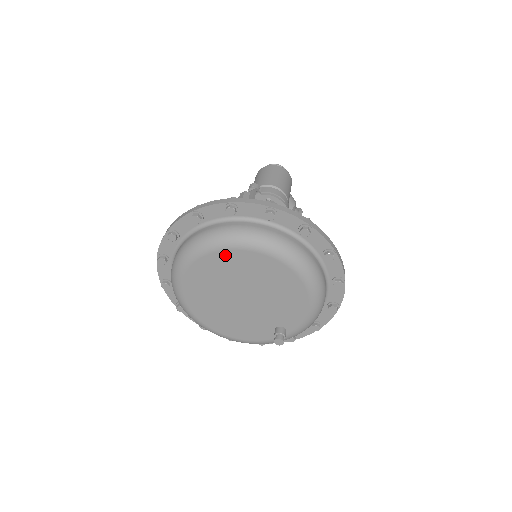
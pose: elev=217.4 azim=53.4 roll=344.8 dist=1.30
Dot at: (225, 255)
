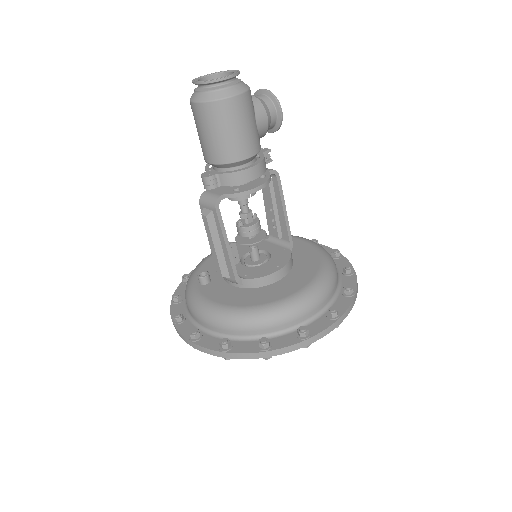
Dot at: occluded
